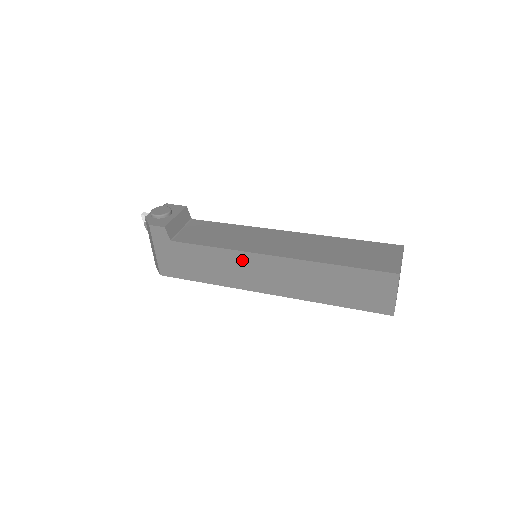
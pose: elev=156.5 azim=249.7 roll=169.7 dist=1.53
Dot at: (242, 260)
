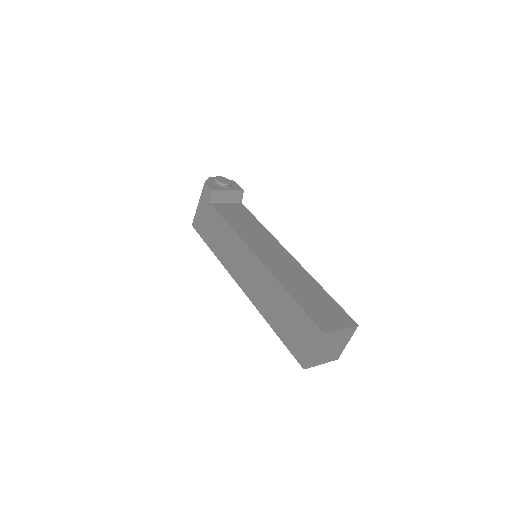
Dot at: (239, 247)
